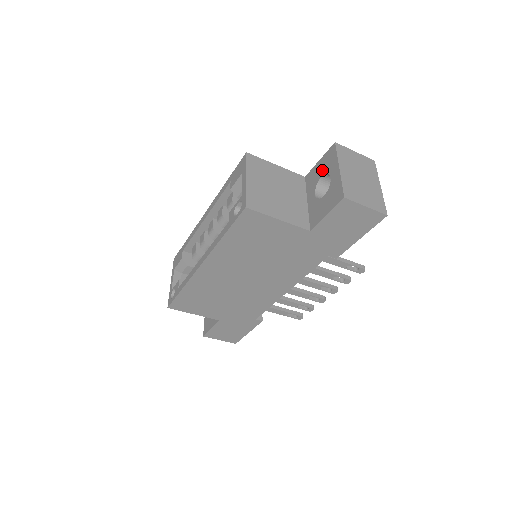
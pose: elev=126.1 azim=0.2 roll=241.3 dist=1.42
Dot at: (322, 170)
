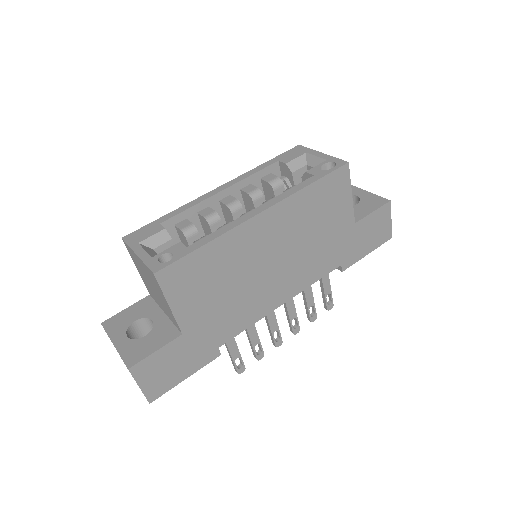
Dot at: occluded
